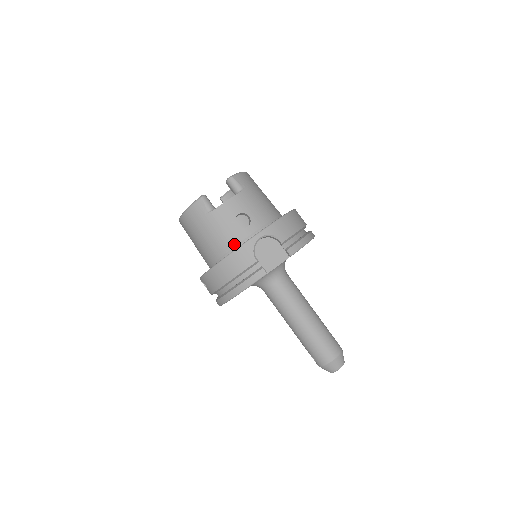
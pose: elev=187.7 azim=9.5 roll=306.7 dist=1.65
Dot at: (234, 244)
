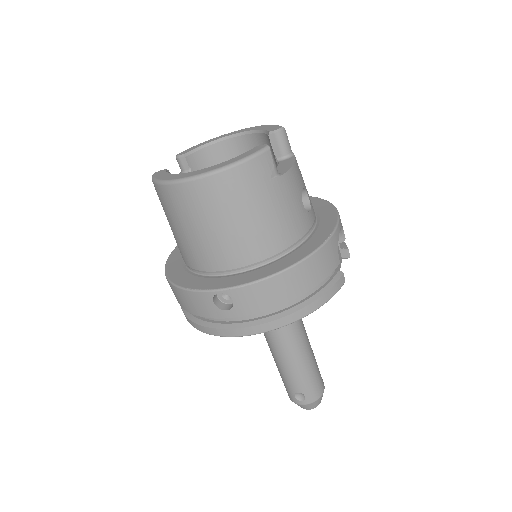
Dot at: (301, 234)
